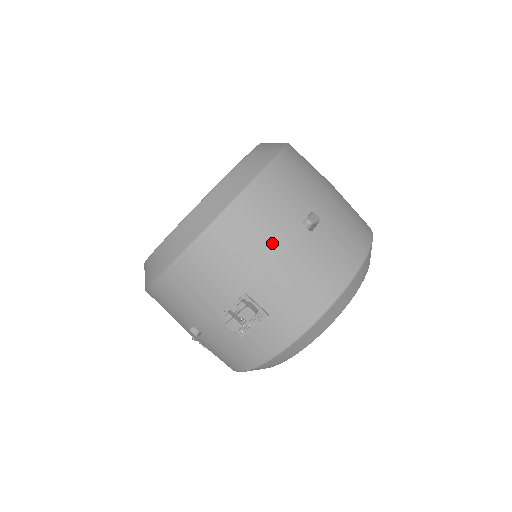
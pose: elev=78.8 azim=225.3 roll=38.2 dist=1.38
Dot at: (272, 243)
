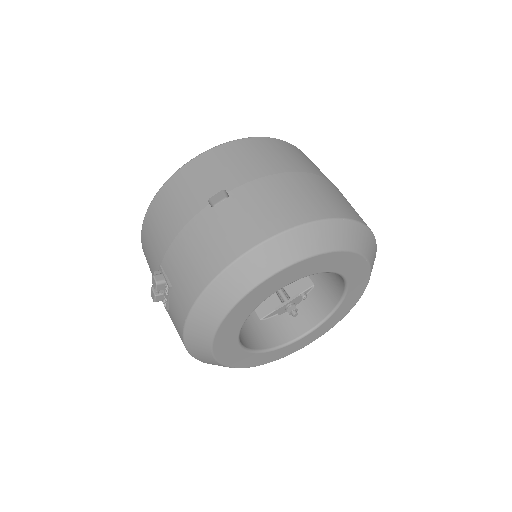
Dot at: (178, 218)
